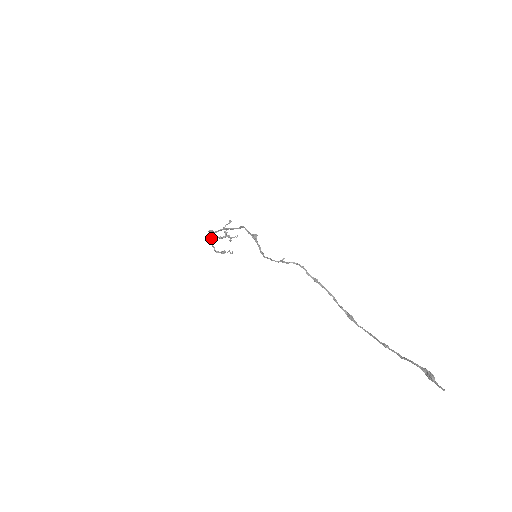
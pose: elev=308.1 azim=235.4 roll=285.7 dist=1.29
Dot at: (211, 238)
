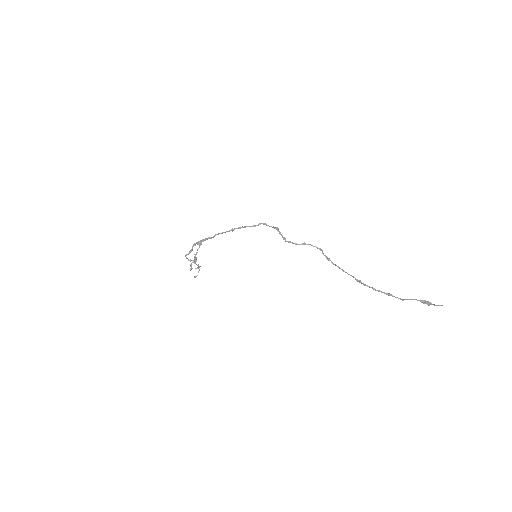
Dot at: occluded
